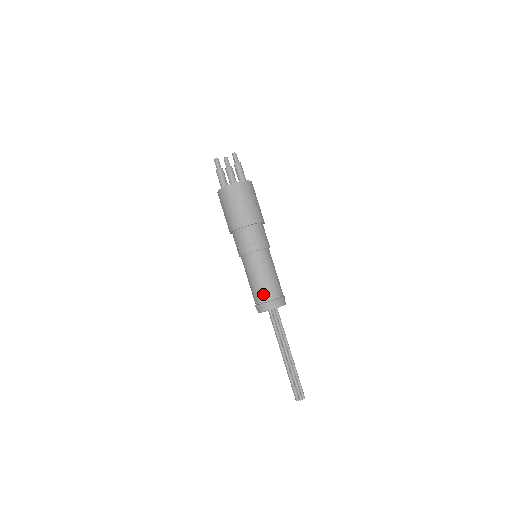
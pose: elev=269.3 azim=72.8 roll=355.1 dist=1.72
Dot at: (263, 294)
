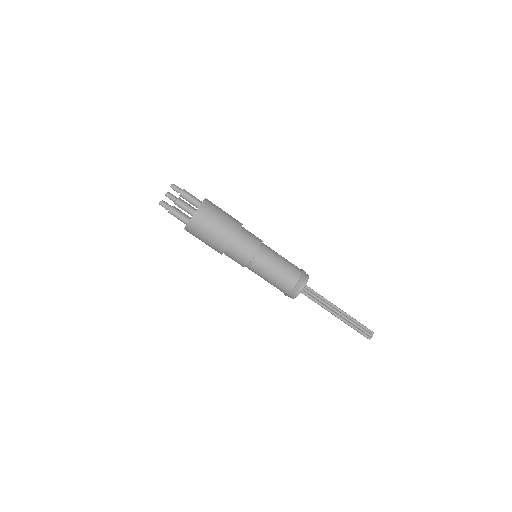
Dot at: (287, 284)
